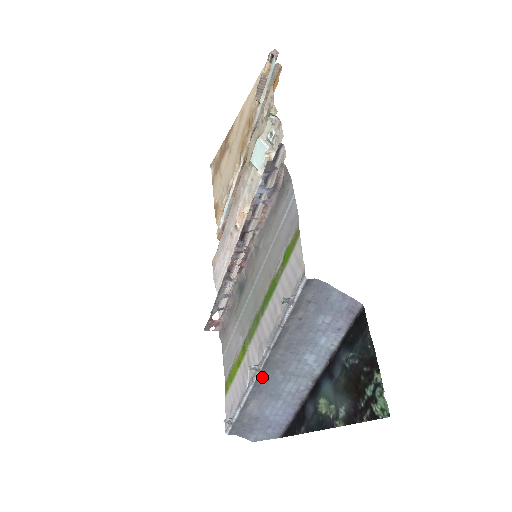
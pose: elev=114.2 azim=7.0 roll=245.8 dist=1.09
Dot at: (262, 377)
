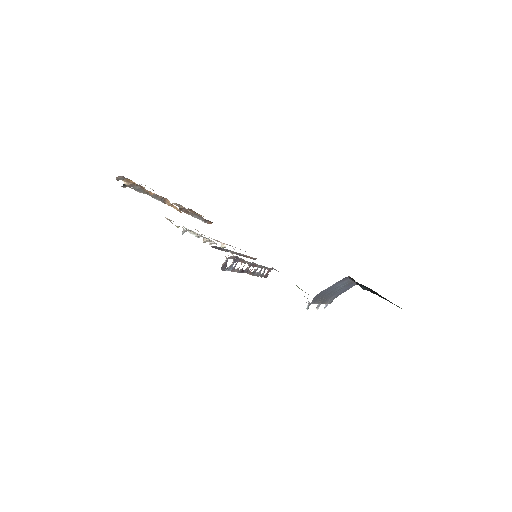
Dot at: (325, 300)
